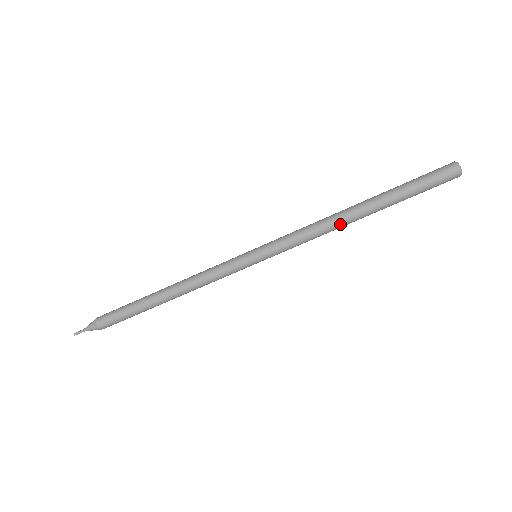
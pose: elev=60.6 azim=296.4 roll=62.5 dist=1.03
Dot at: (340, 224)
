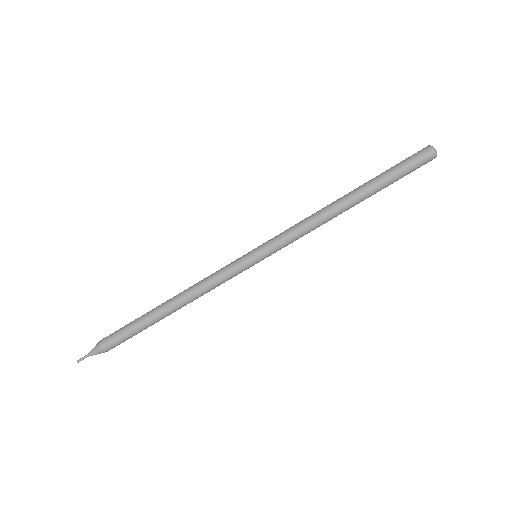
Dot at: (333, 215)
